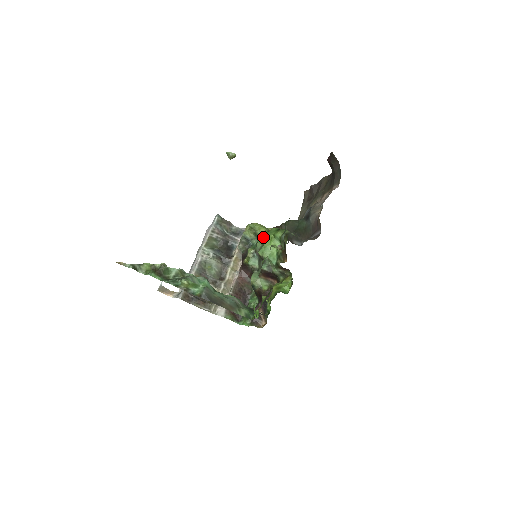
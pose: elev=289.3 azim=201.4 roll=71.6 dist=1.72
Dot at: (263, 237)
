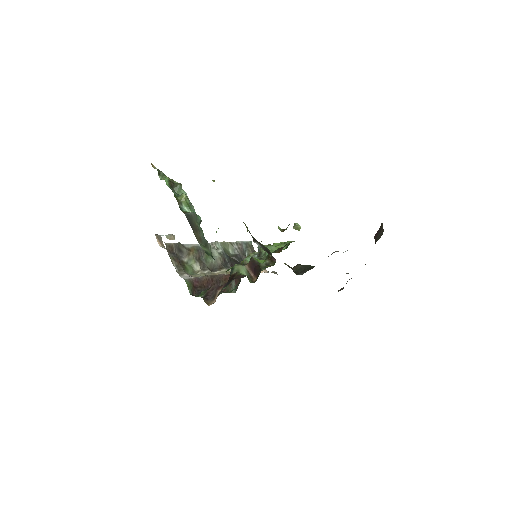
Dot at: (274, 243)
